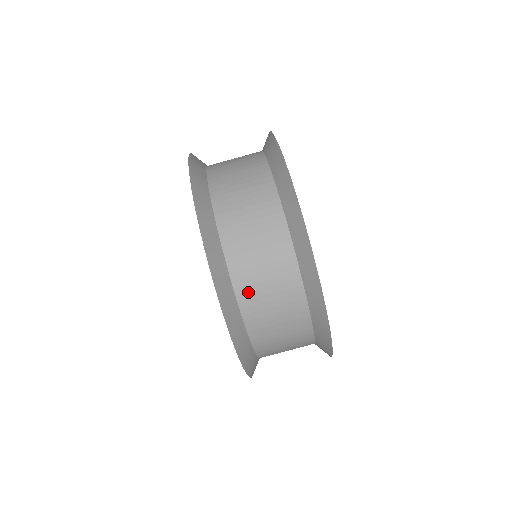
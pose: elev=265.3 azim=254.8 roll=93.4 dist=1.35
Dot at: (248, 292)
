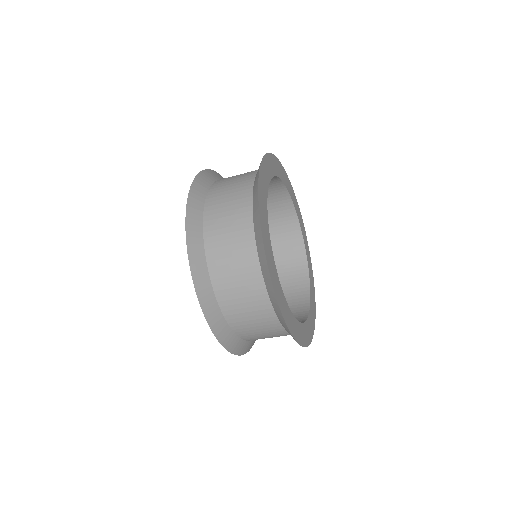
Dot at: (223, 289)
